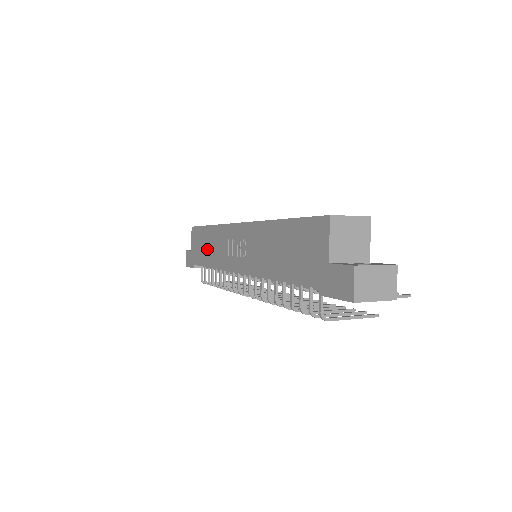
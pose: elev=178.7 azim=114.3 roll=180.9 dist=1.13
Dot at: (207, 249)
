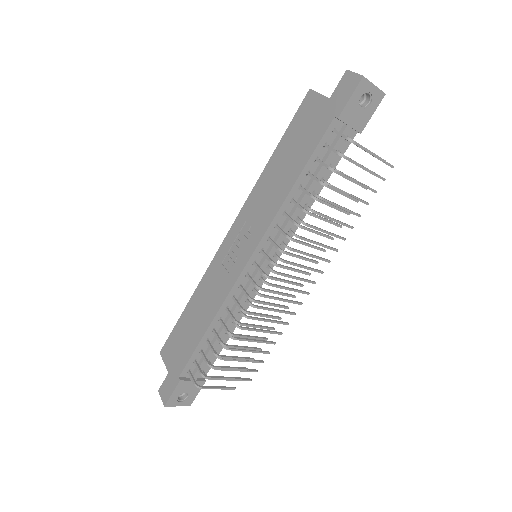
Dot at: (195, 323)
